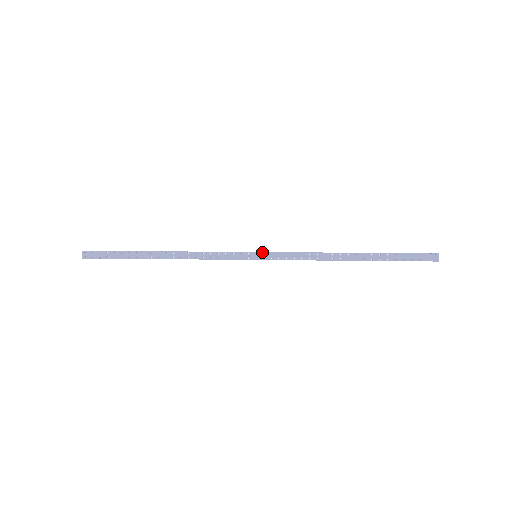
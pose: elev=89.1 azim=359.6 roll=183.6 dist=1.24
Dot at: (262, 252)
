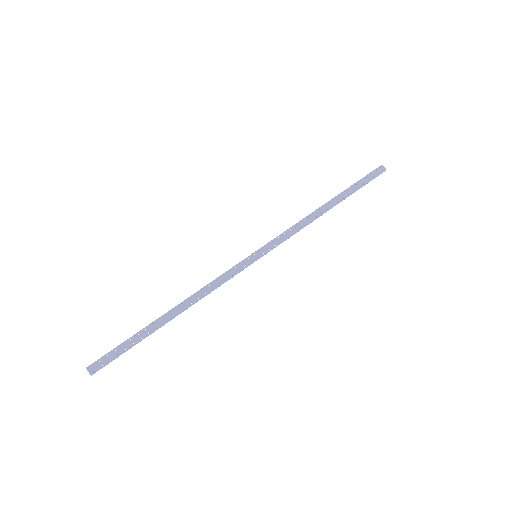
Dot at: (259, 249)
